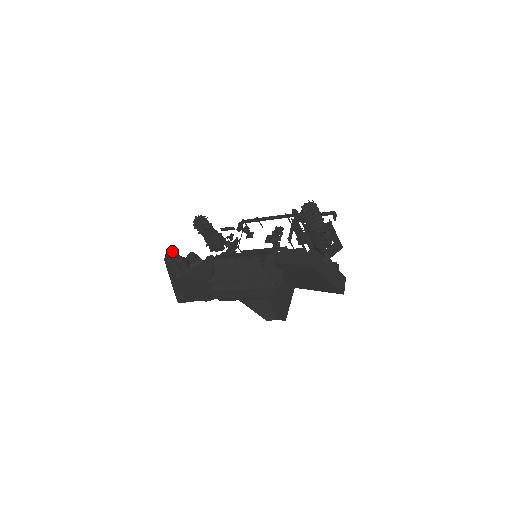
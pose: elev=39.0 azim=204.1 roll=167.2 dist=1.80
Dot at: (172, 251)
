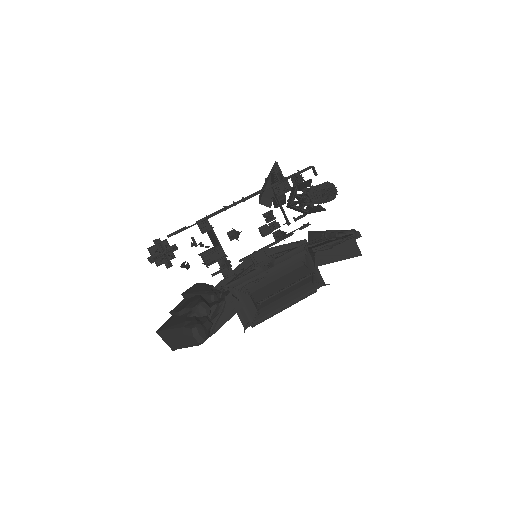
Dot at: (198, 326)
